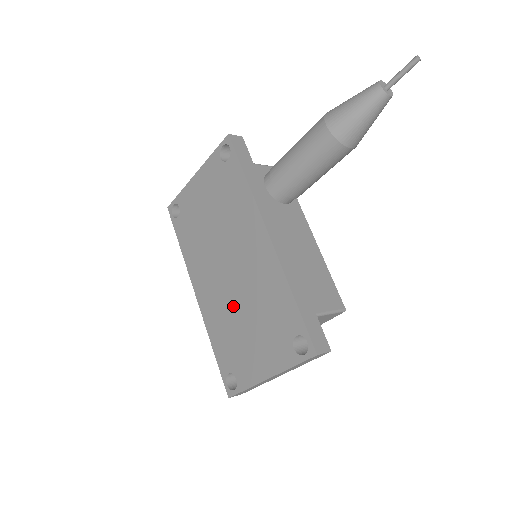
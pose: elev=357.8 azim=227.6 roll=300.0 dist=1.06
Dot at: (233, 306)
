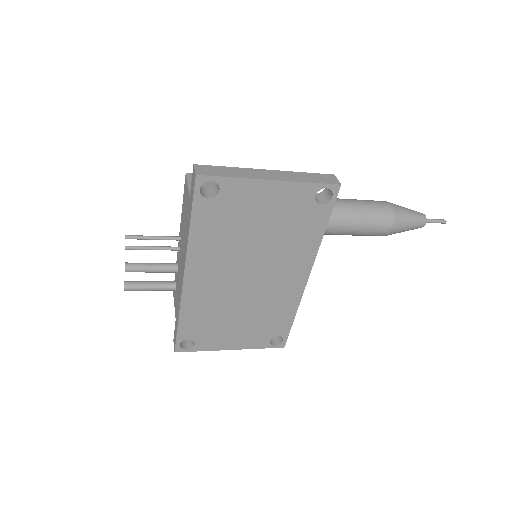
Dot at: (232, 303)
